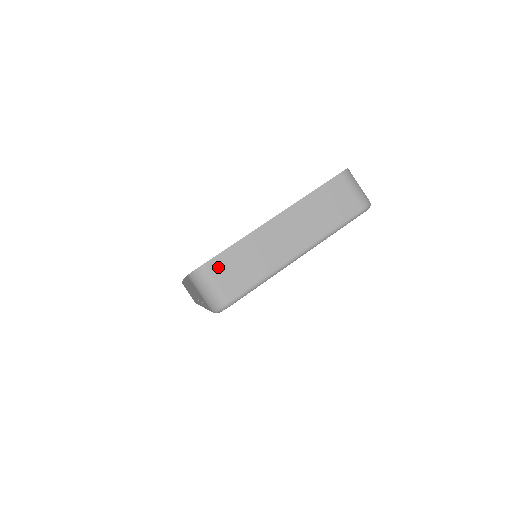
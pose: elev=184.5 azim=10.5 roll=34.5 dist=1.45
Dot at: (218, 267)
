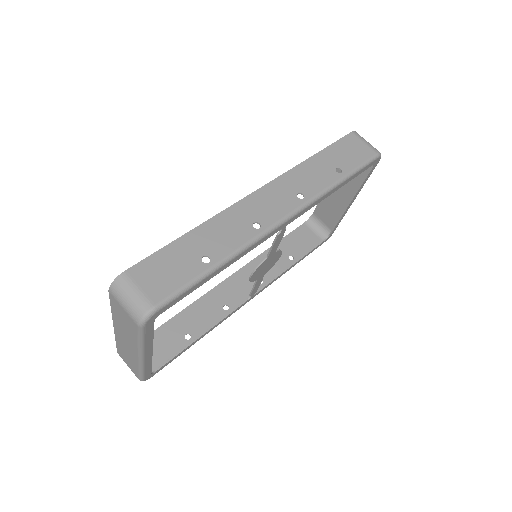
Dot at: (122, 356)
